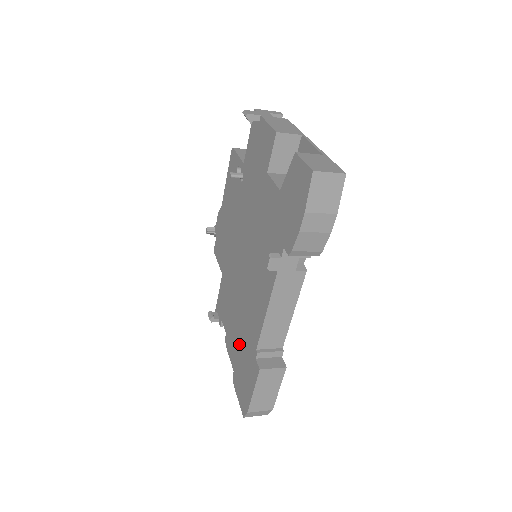
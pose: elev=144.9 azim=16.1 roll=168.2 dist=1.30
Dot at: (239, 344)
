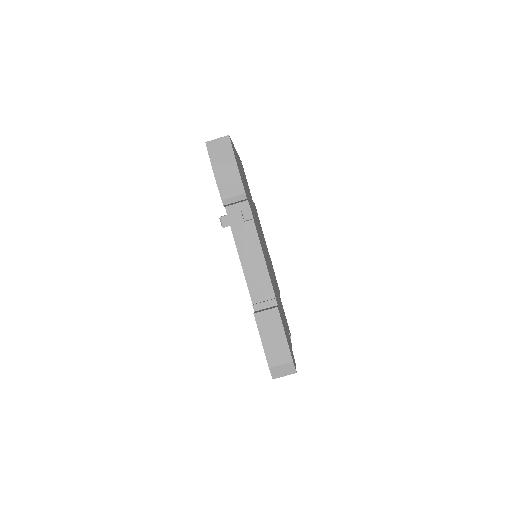
Dot at: occluded
